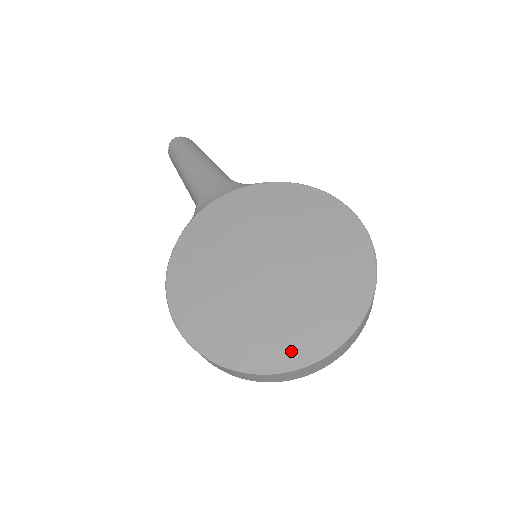
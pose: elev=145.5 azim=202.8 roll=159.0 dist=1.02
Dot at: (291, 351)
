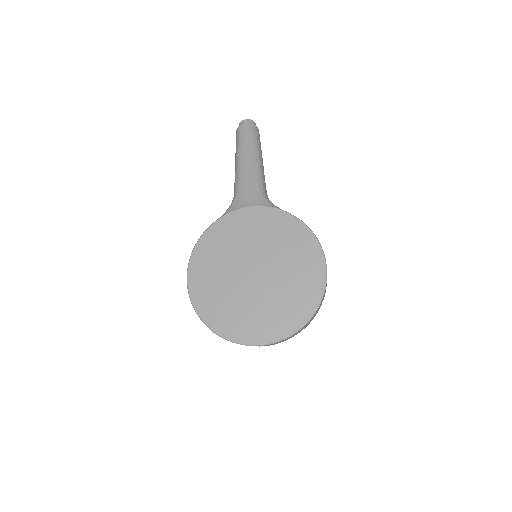
Dot at: (244, 333)
